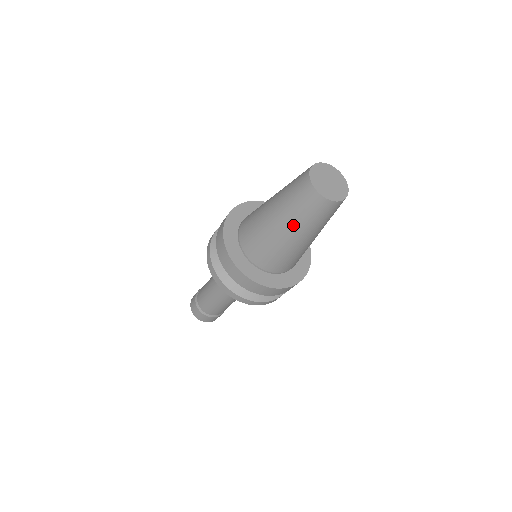
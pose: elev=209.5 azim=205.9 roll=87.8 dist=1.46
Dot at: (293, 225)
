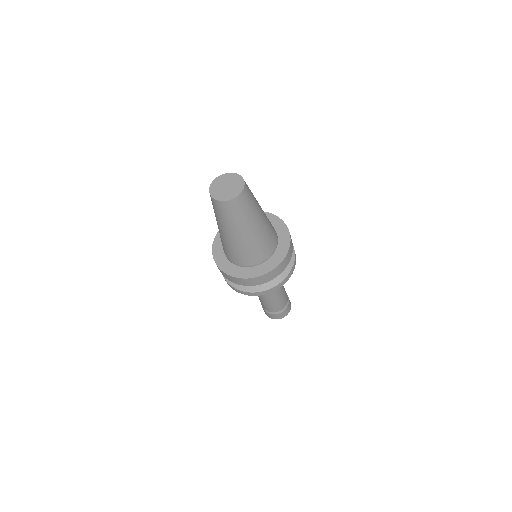
Dot at: (246, 225)
